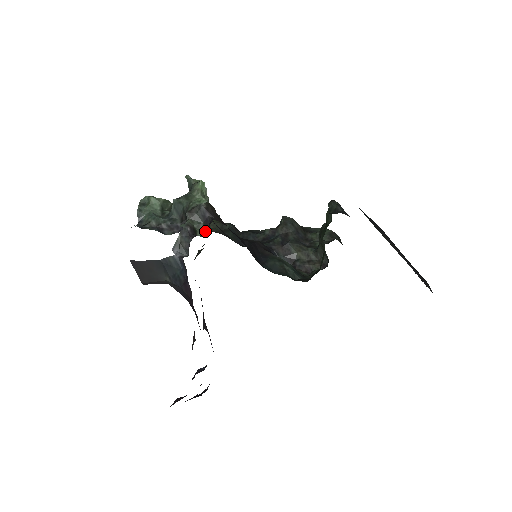
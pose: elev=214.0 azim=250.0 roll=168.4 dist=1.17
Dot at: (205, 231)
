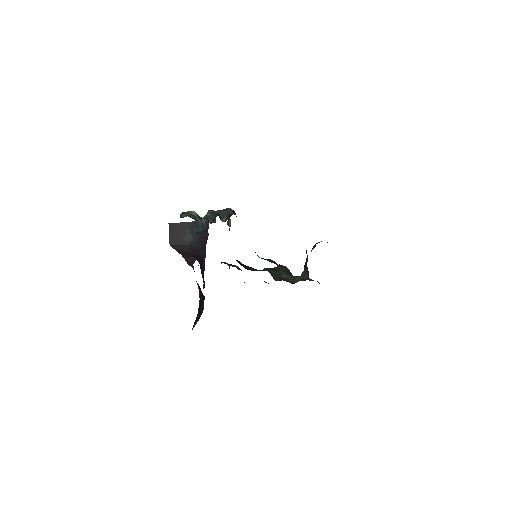
Dot at: occluded
